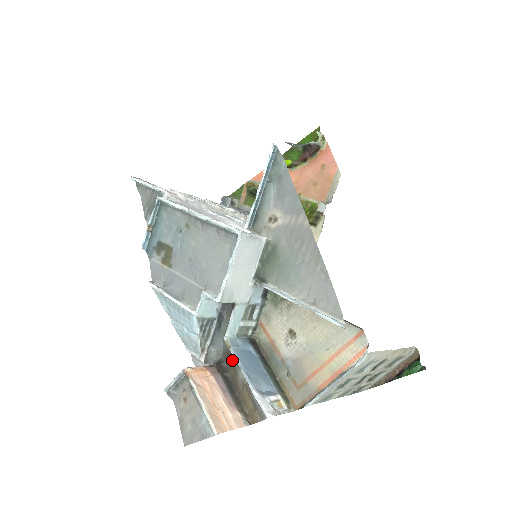
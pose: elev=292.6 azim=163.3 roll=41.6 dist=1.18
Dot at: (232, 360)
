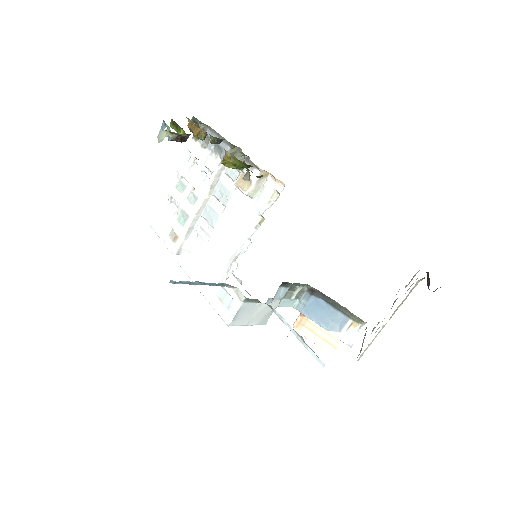
Dot at: occluded
